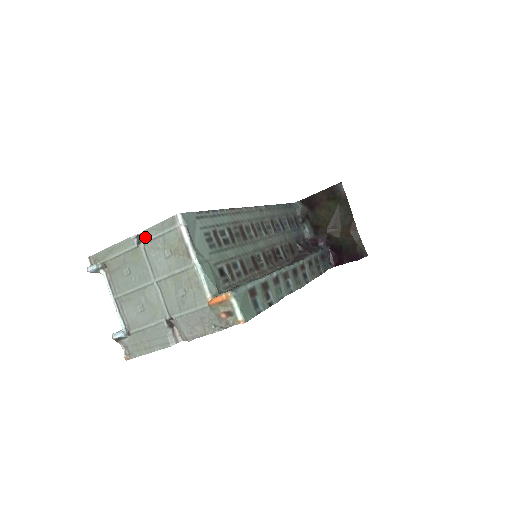
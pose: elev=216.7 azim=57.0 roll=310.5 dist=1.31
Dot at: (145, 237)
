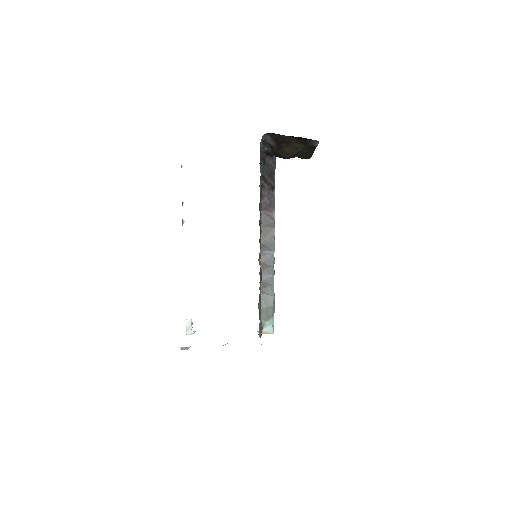
Dot at: occluded
